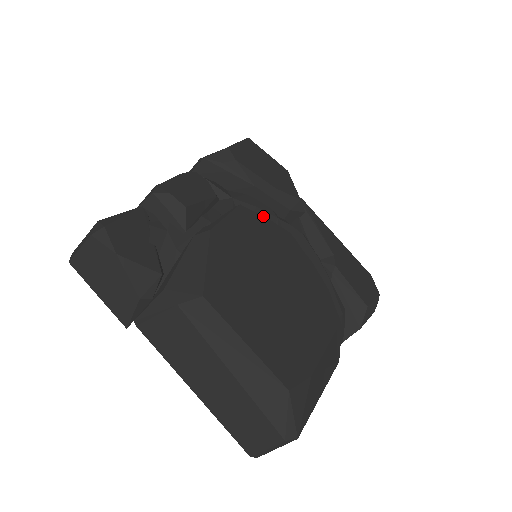
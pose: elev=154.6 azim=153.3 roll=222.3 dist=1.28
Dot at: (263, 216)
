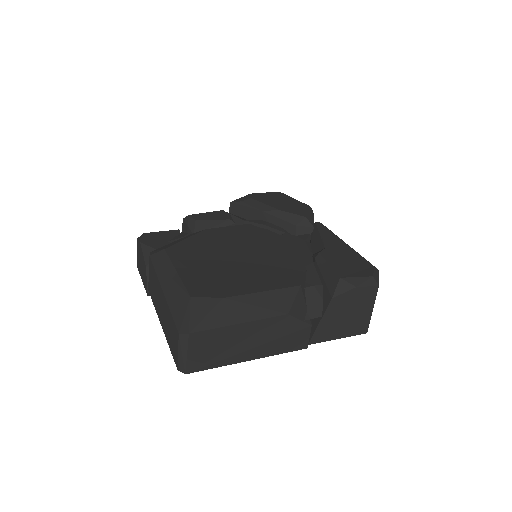
Dot at: (268, 230)
